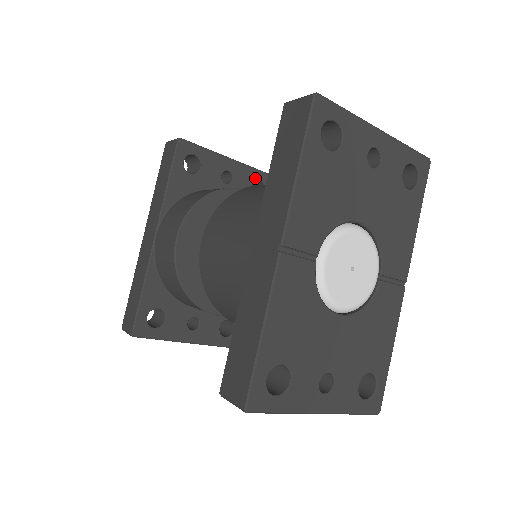
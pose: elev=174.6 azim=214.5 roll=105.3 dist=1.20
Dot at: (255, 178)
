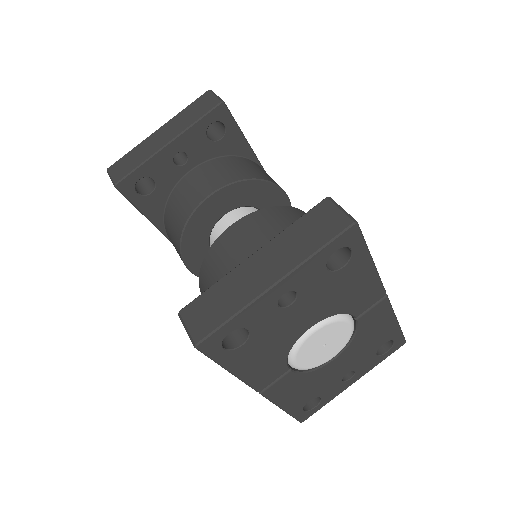
Dot at: (204, 128)
